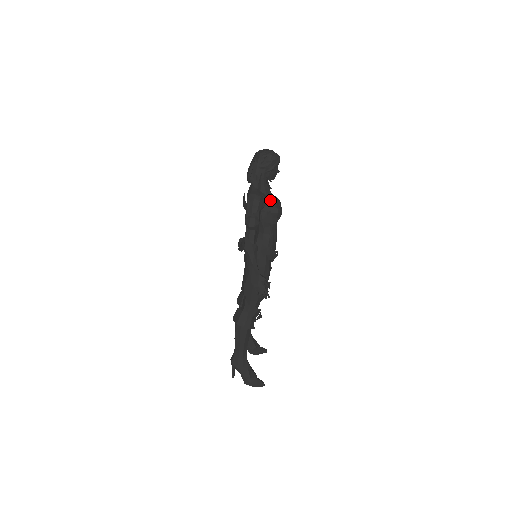
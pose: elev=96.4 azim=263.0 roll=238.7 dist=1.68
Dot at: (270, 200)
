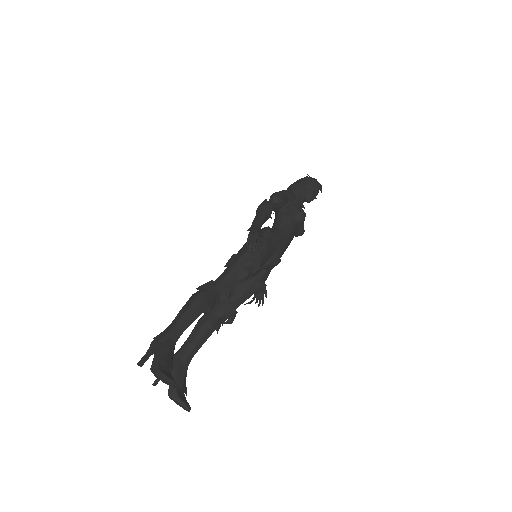
Dot at: (300, 202)
